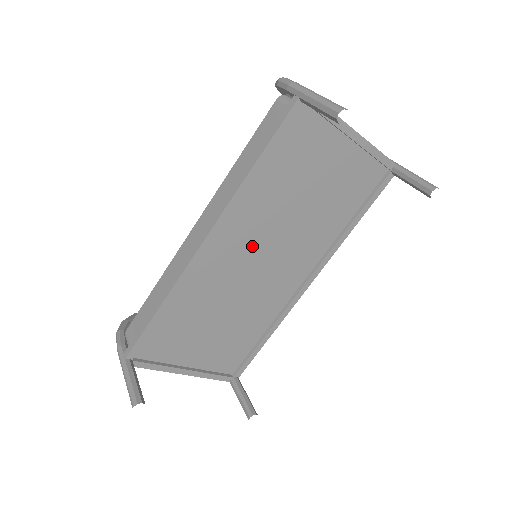
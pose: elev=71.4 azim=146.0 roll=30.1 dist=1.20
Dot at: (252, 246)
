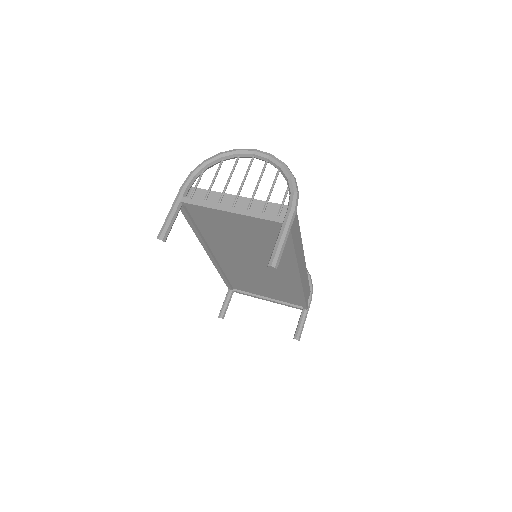
Dot at: (238, 256)
